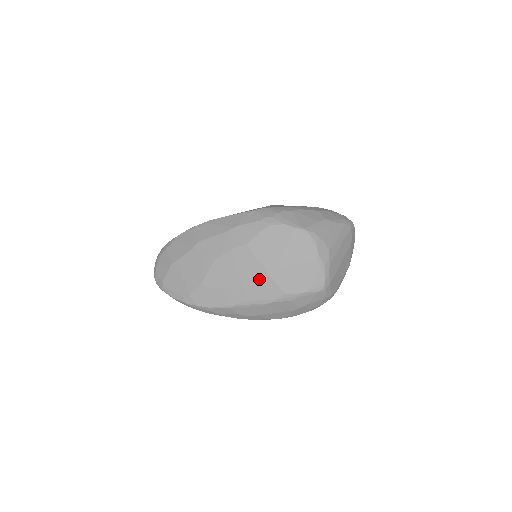
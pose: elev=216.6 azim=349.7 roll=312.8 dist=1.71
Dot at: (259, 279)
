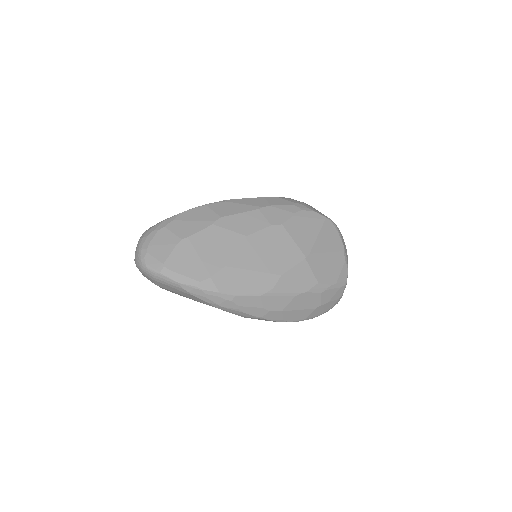
Dot at: (296, 263)
